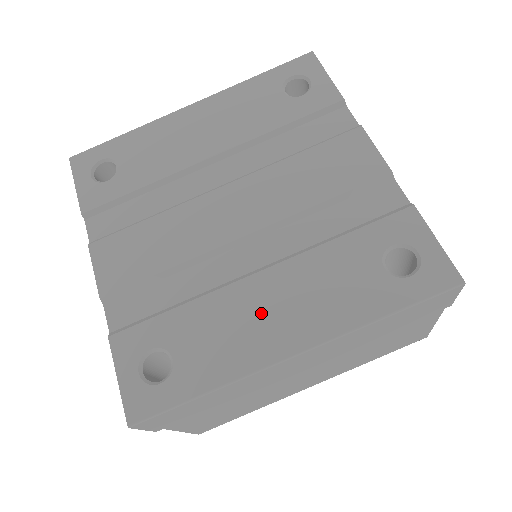
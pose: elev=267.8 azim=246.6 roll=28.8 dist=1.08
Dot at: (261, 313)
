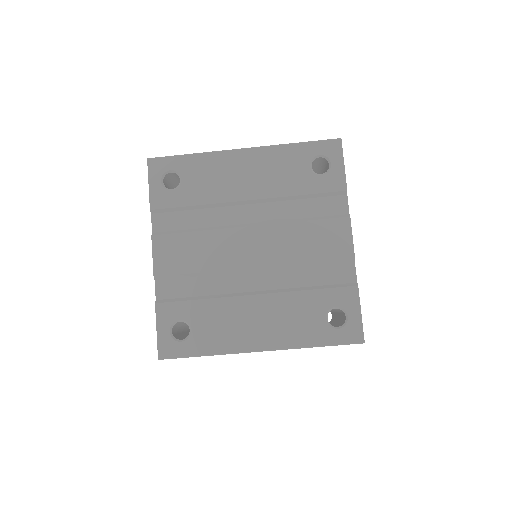
Dot at: (248, 321)
